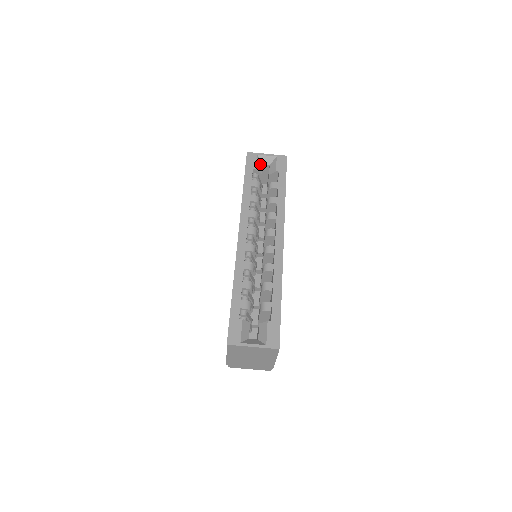
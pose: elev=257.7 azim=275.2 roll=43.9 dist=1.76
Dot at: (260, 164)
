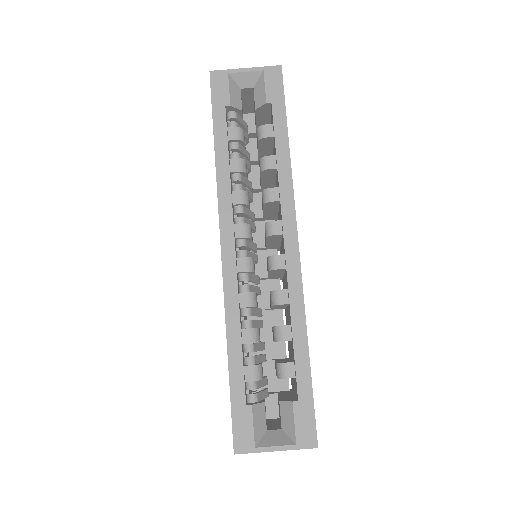
Dot at: (236, 90)
